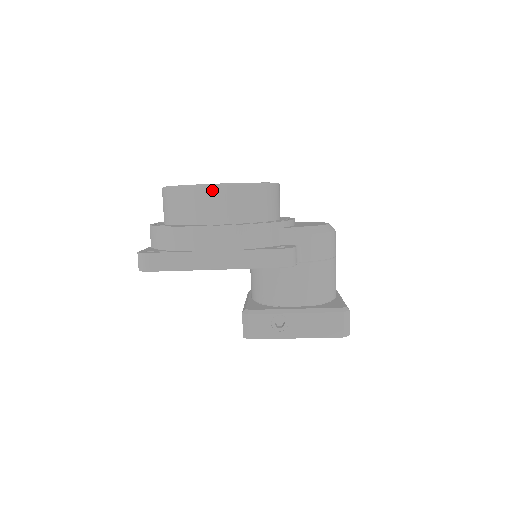
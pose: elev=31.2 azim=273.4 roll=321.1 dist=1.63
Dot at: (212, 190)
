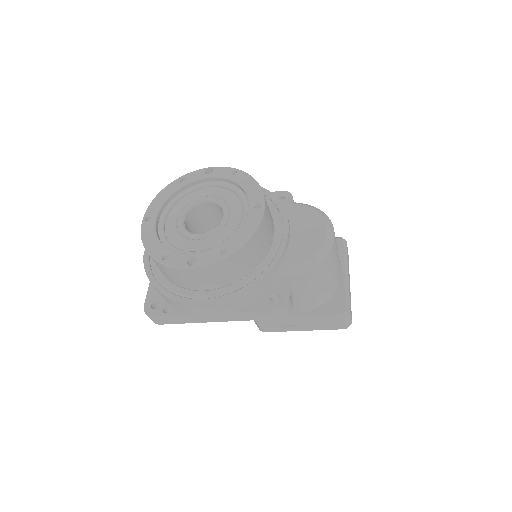
Dot at: (192, 272)
